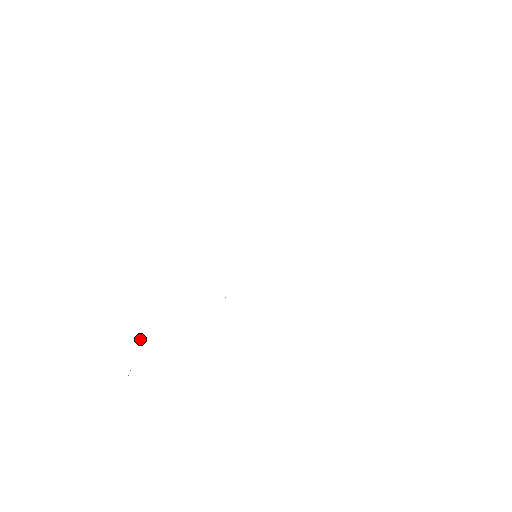
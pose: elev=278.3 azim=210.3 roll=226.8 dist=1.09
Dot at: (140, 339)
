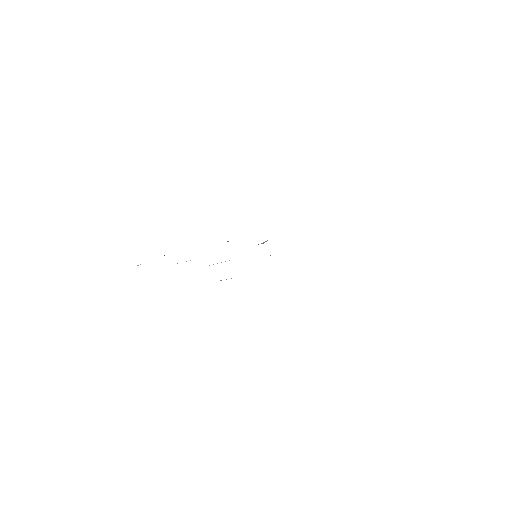
Dot at: (164, 255)
